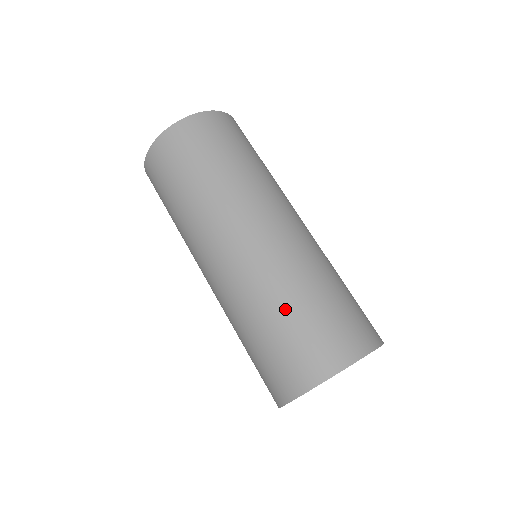
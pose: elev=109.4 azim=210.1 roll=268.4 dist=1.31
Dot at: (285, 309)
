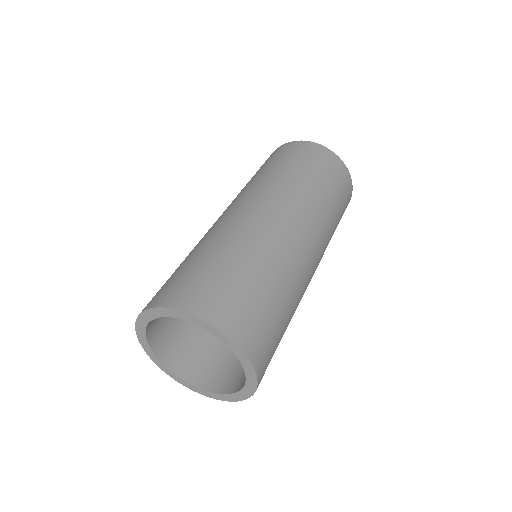
Dot at: (260, 273)
